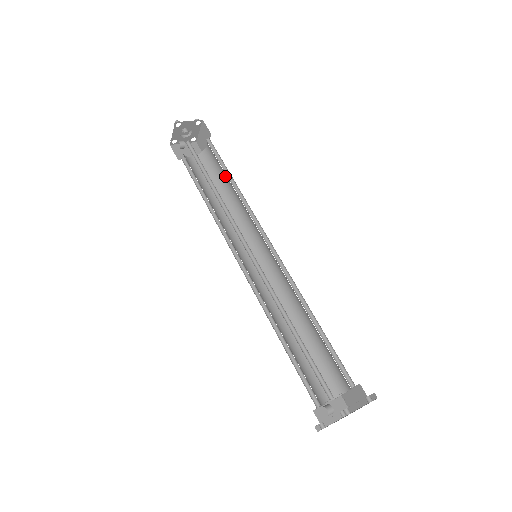
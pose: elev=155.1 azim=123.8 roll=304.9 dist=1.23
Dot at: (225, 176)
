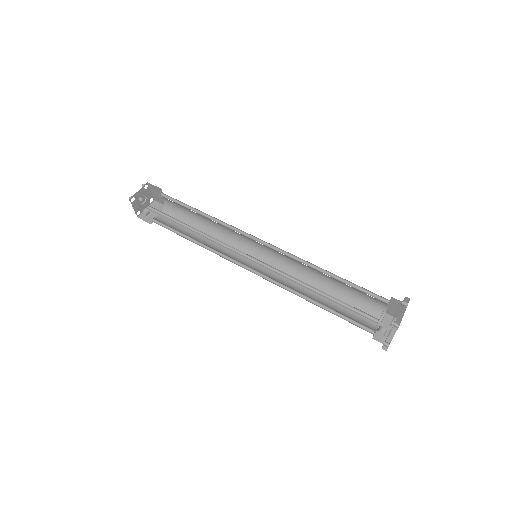
Dot at: (193, 212)
